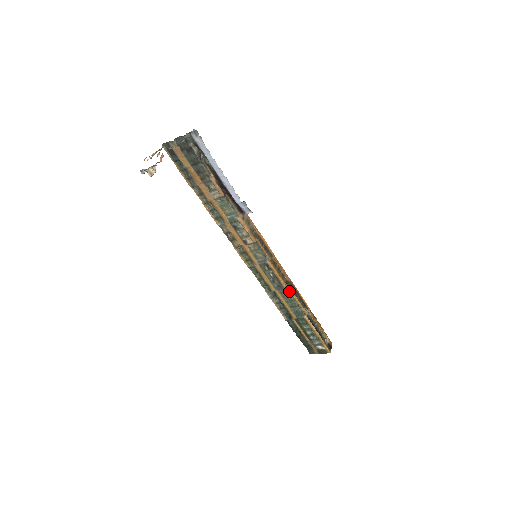
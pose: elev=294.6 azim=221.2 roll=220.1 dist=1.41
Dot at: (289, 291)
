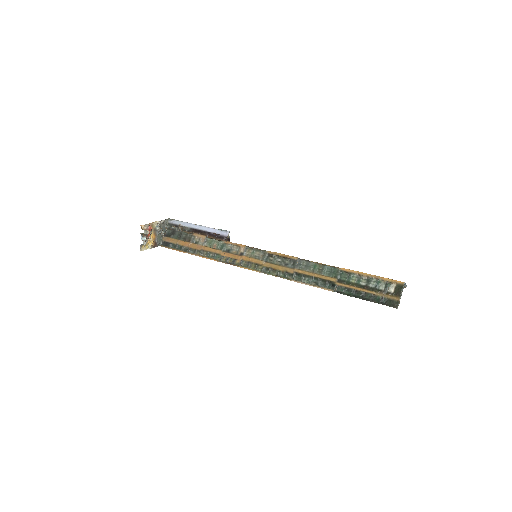
Dot at: (304, 260)
